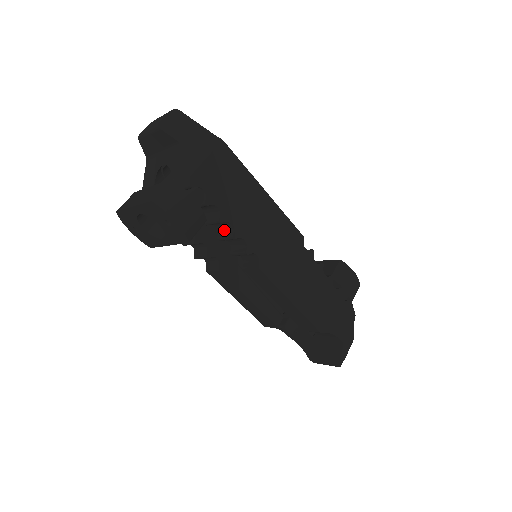
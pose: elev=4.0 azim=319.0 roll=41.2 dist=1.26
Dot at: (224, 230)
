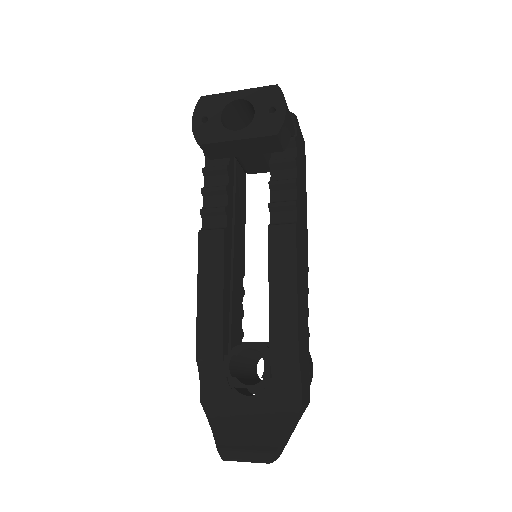
Dot at: (281, 178)
